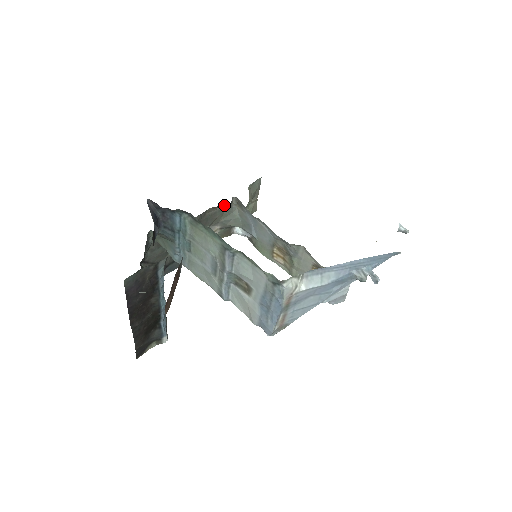
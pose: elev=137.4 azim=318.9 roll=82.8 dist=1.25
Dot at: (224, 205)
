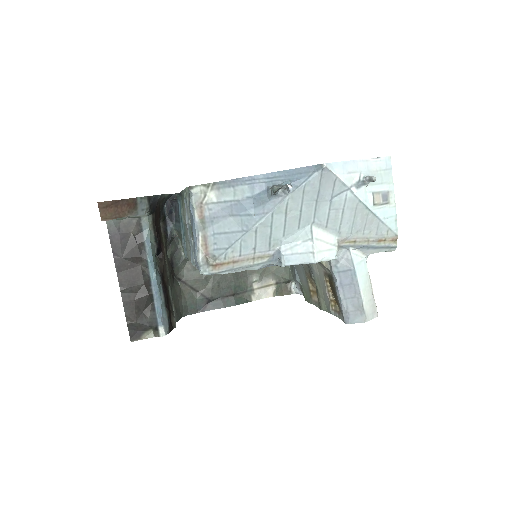
Dot at: occluded
